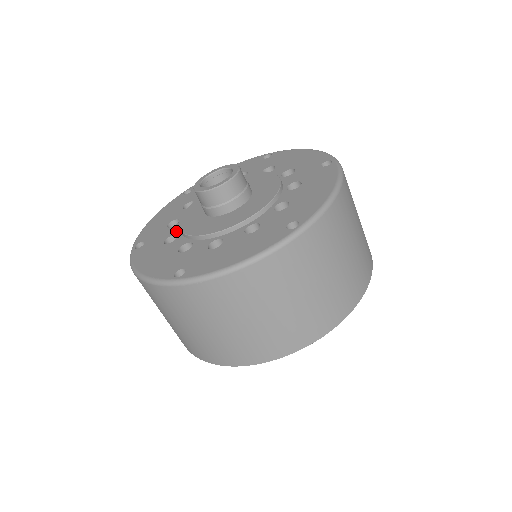
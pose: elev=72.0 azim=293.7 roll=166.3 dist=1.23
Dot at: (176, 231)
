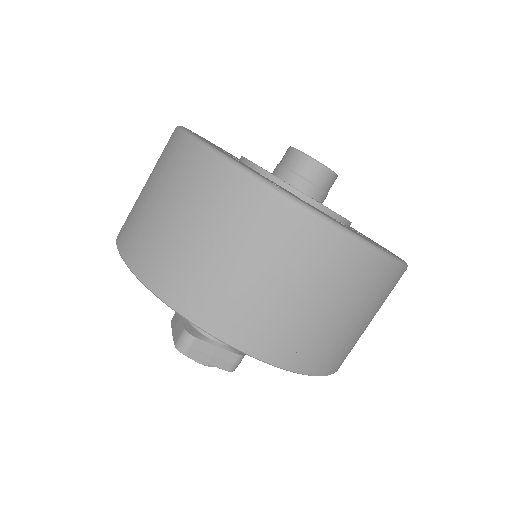
Dot at: occluded
